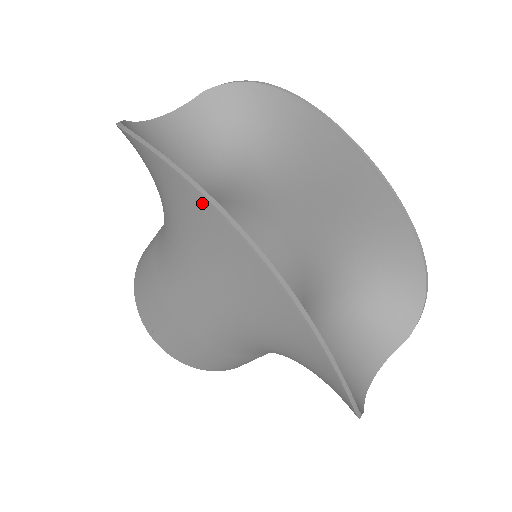
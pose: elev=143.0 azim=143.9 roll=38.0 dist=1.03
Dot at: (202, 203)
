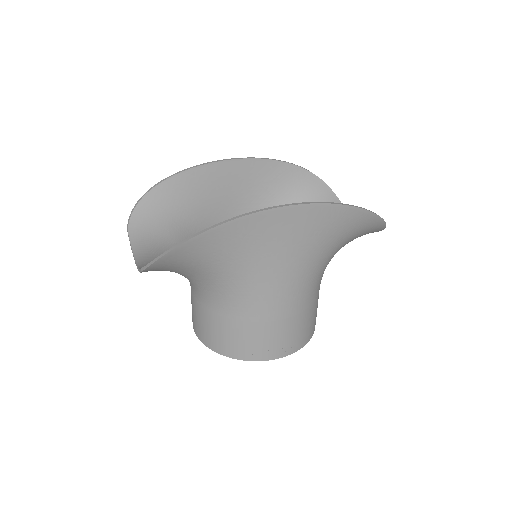
Dot at: (245, 222)
